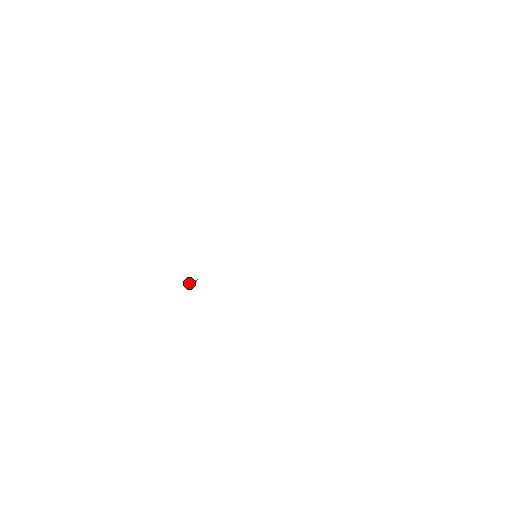
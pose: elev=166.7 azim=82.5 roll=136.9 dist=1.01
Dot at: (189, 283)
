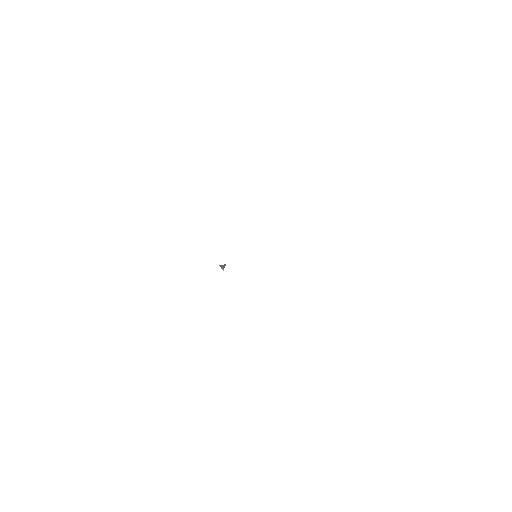
Dot at: (221, 265)
